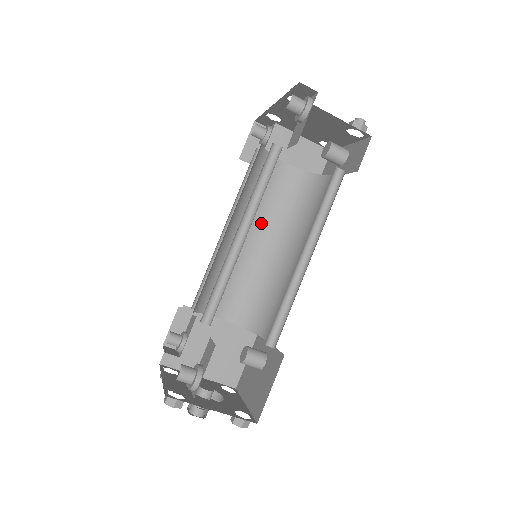
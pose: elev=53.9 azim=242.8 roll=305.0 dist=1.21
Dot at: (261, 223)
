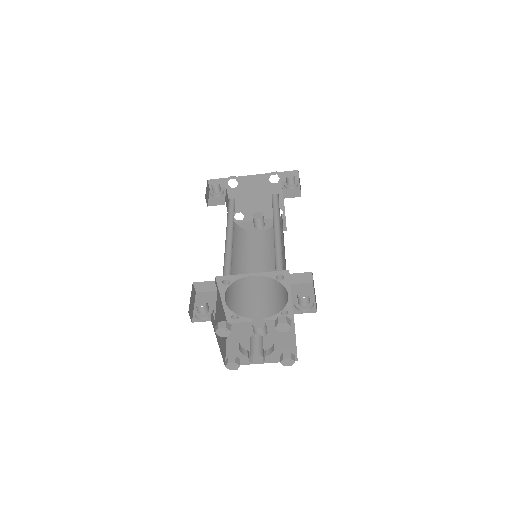
Dot at: occluded
